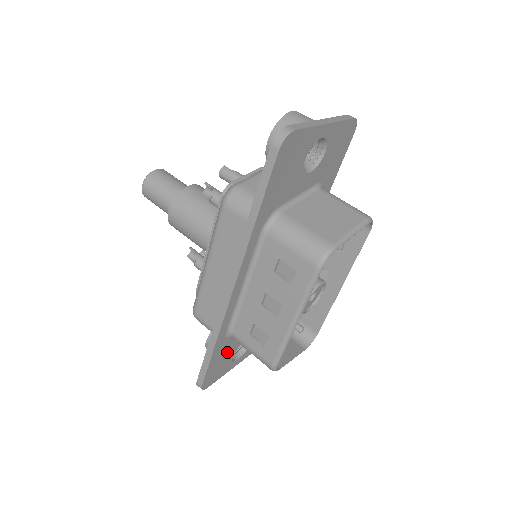
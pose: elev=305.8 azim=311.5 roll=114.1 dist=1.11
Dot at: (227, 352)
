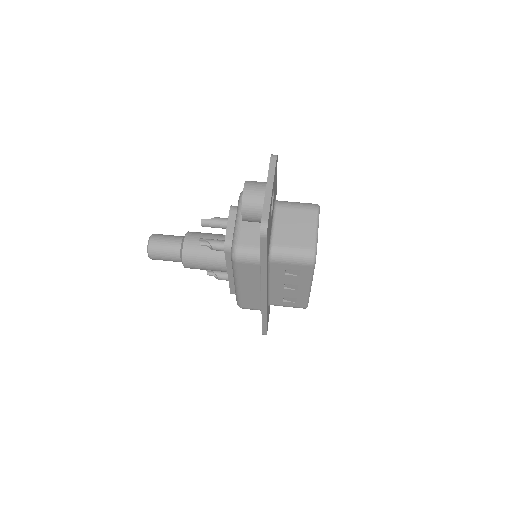
Dot at: (268, 309)
